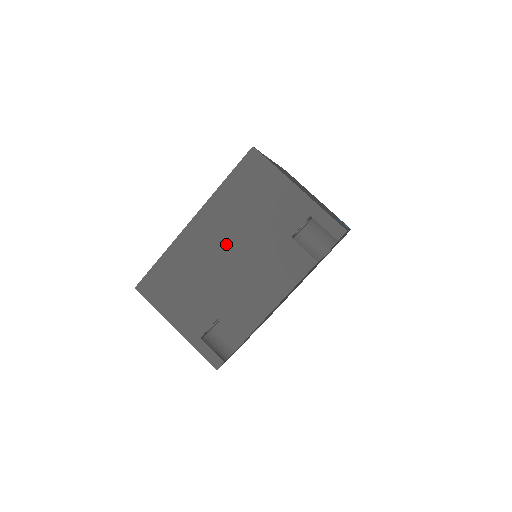
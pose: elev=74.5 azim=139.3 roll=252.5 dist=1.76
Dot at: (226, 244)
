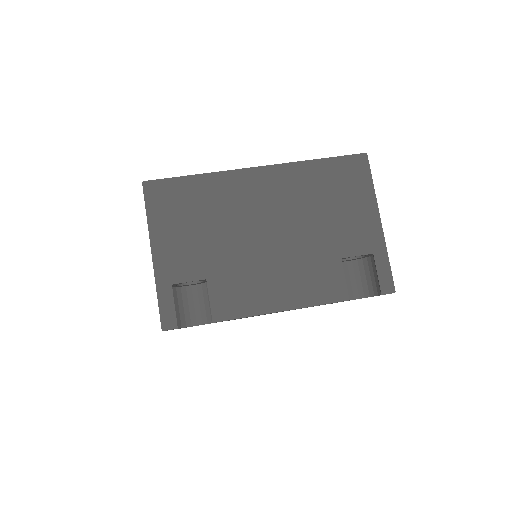
Dot at: (274, 215)
